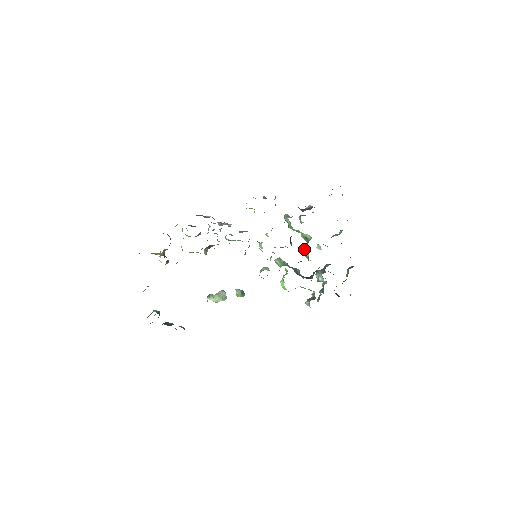
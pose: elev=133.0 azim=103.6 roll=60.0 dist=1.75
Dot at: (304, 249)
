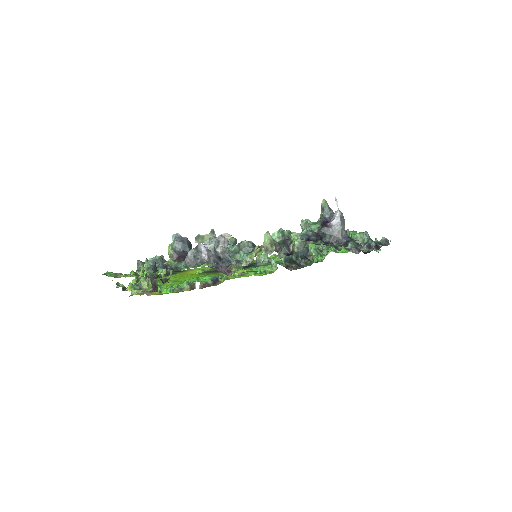
Dot at: (312, 254)
